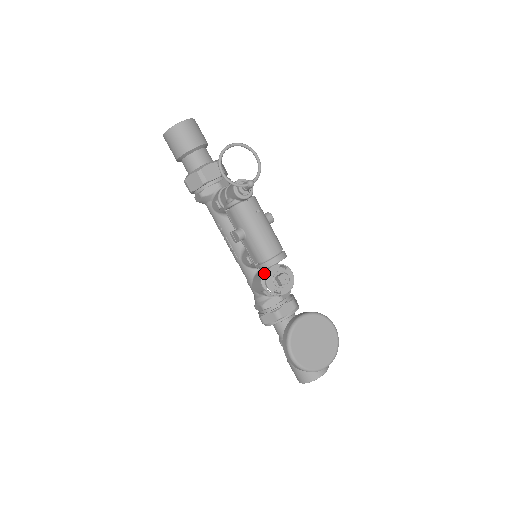
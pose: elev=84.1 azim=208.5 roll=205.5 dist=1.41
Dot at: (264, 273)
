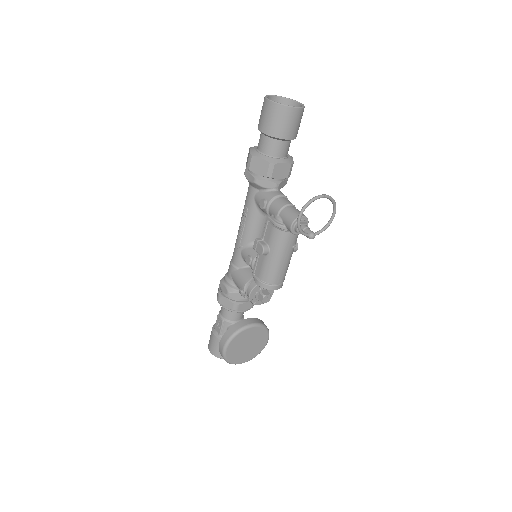
Dot at: (253, 279)
